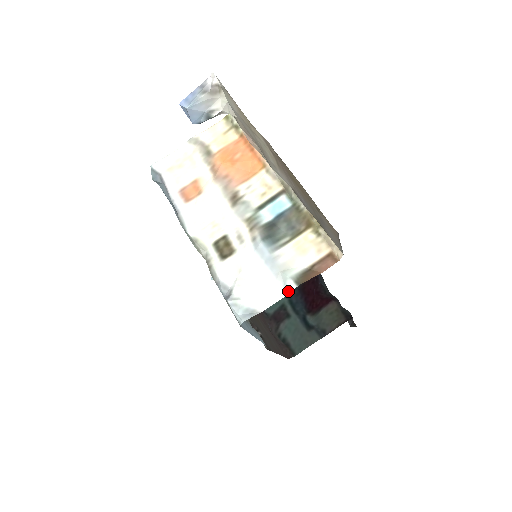
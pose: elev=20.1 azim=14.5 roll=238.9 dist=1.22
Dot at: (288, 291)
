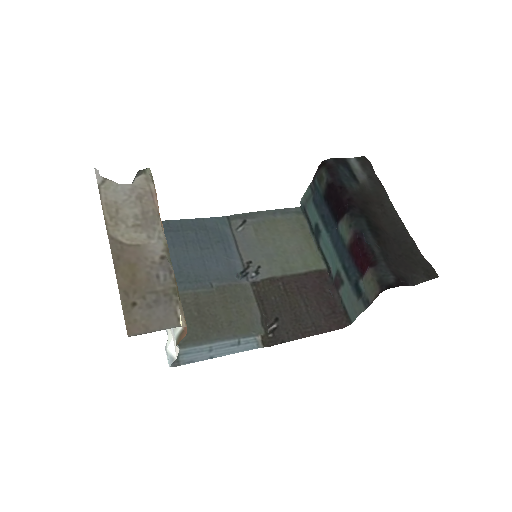
Dot at: (178, 347)
